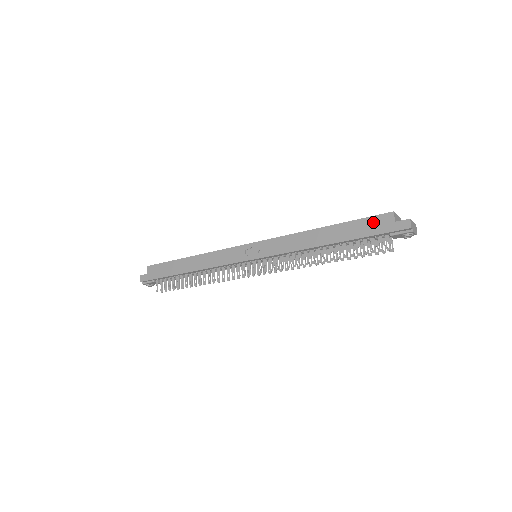
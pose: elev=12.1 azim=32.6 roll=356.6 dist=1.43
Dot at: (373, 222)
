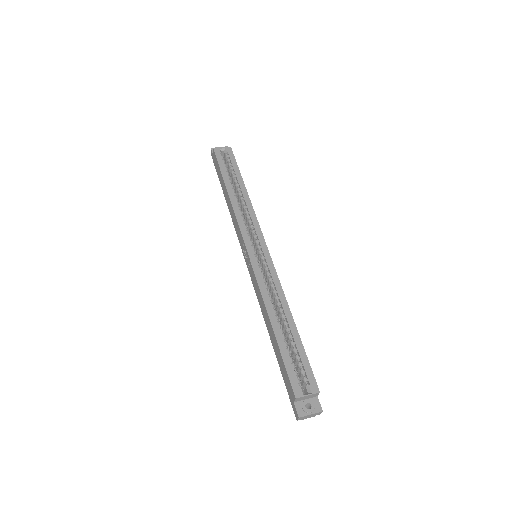
Dot at: (287, 379)
